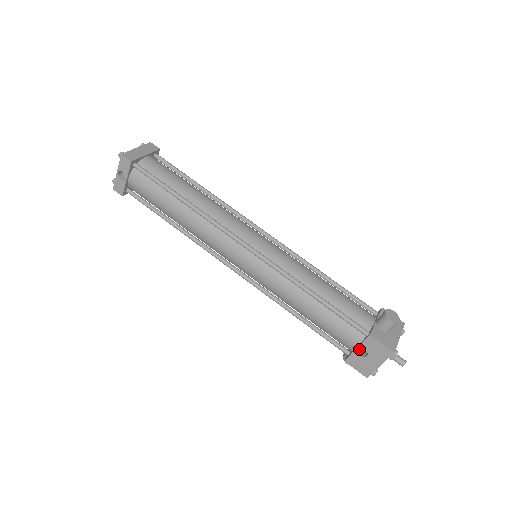
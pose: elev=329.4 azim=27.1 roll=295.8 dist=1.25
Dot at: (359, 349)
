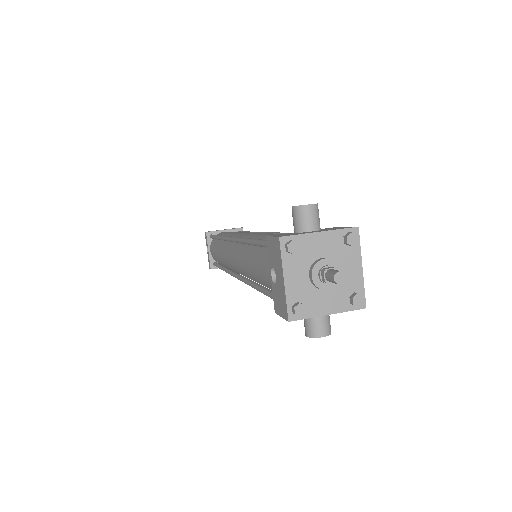
Dot at: occluded
